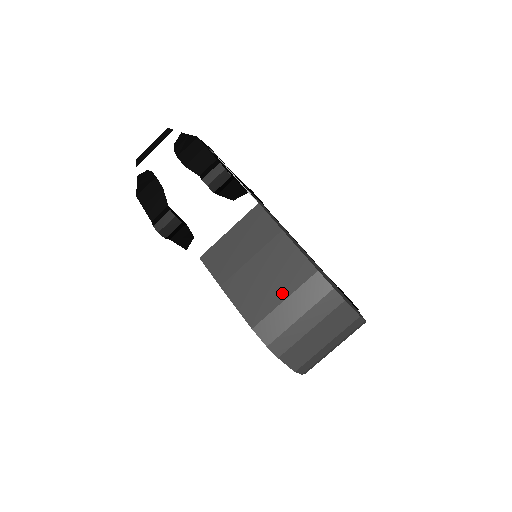
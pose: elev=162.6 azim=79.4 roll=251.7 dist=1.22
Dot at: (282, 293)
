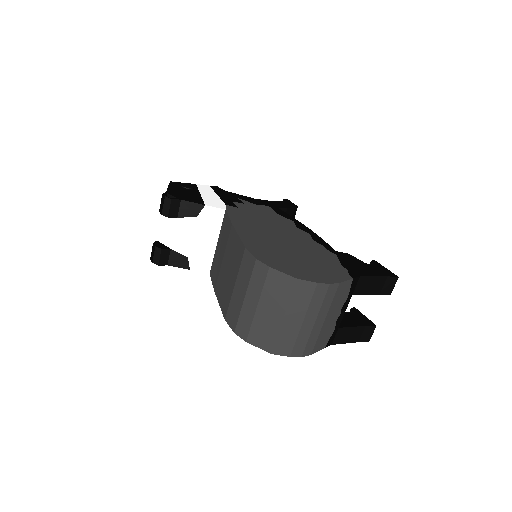
Dot at: (233, 280)
